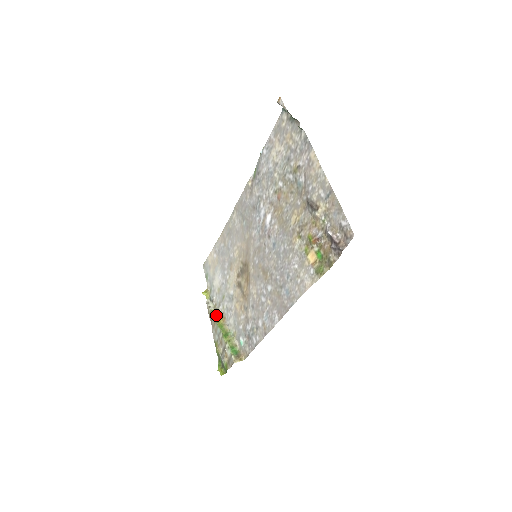
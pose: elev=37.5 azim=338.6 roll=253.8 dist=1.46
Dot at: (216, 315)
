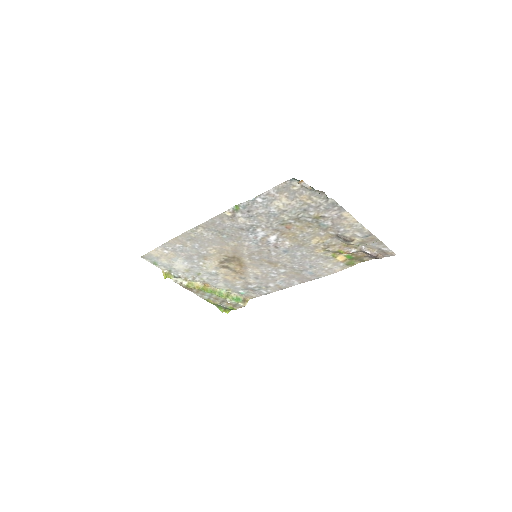
Dot at: (197, 286)
